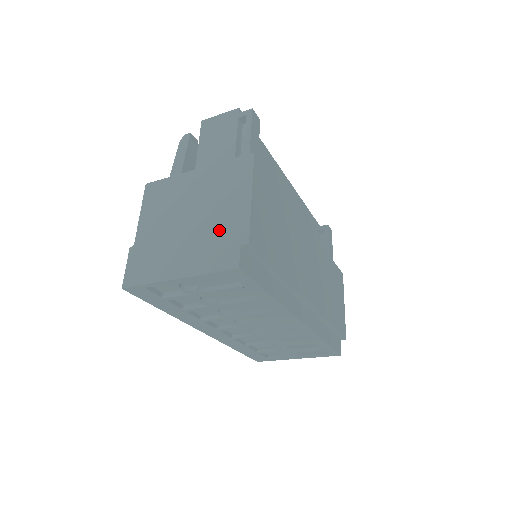
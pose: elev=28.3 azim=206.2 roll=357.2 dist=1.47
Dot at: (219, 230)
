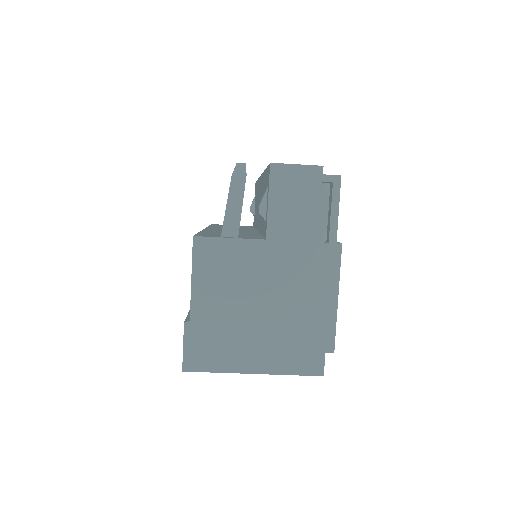
Dot at: (301, 330)
